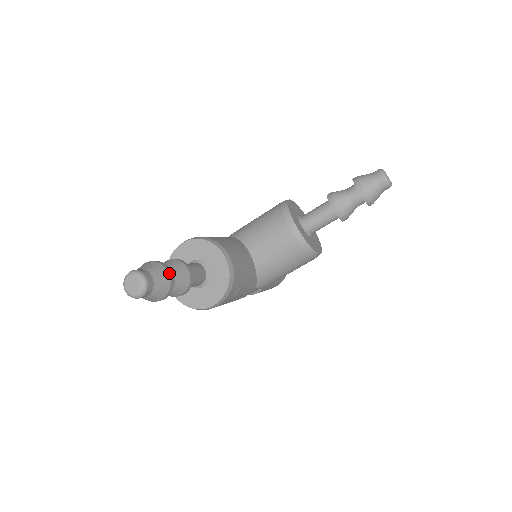
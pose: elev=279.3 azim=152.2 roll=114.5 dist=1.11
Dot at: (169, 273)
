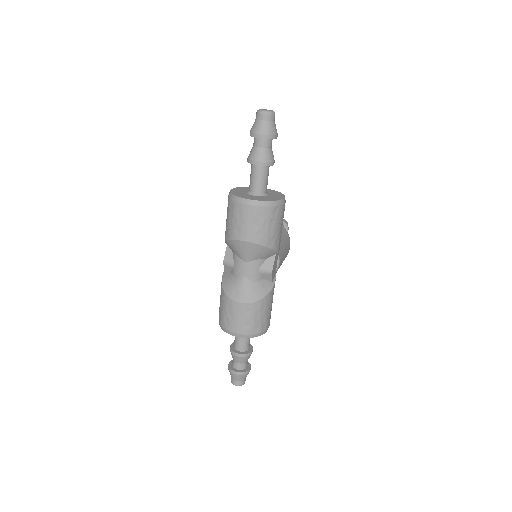
Dot at: occluded
